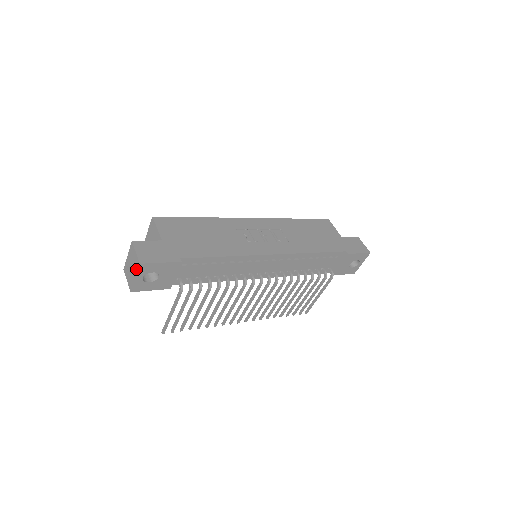
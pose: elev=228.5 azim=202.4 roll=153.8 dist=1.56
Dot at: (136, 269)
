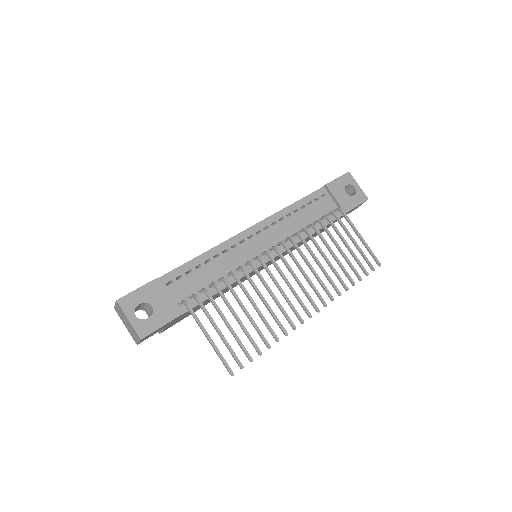
Dot at: (122, 312)
